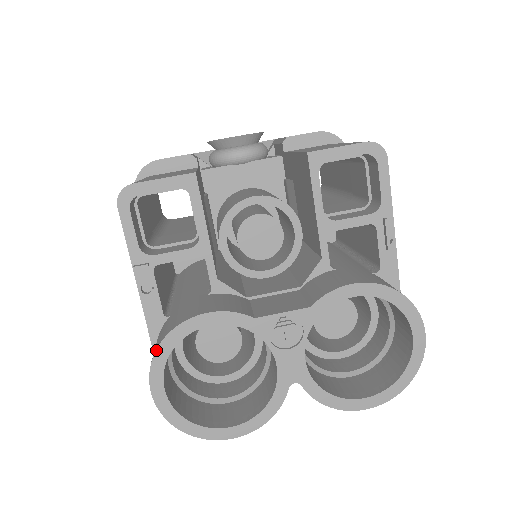
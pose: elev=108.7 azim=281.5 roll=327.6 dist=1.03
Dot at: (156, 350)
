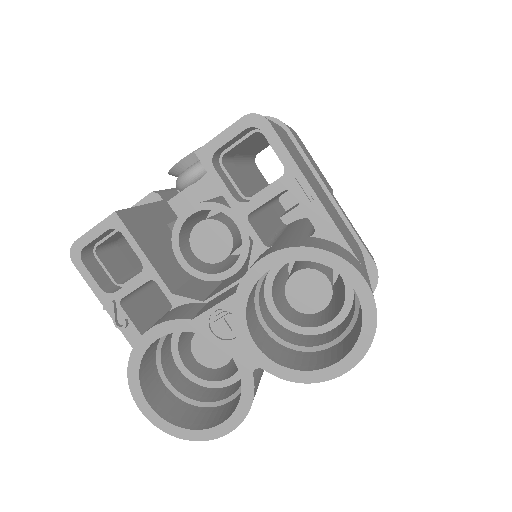
Dot at: (127, 372)
